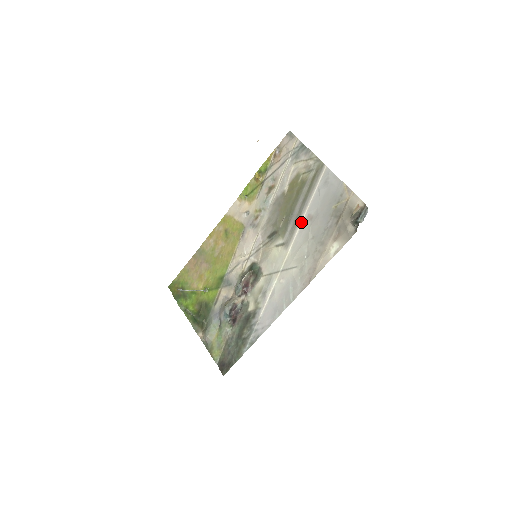
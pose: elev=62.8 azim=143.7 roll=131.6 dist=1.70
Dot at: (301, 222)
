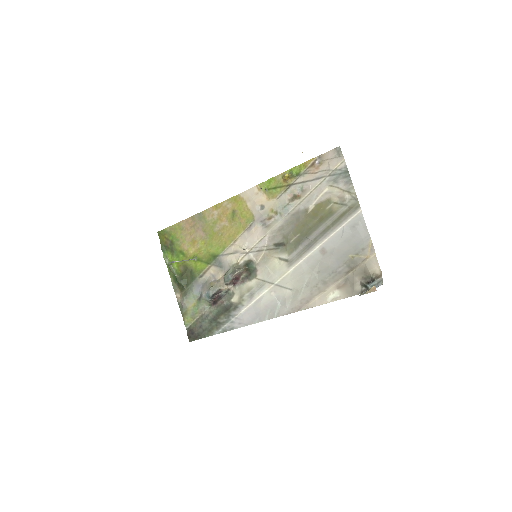
Dot at: (313, 251)
